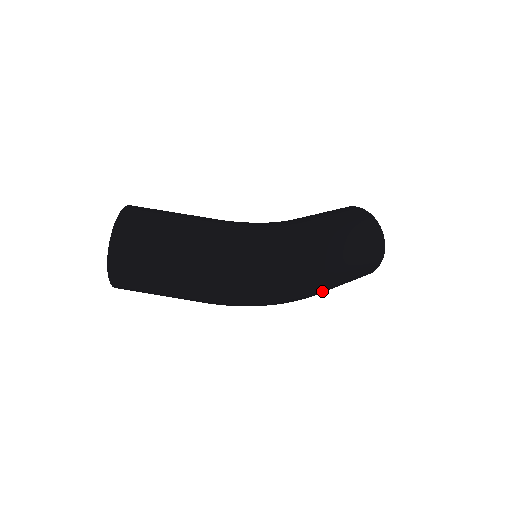
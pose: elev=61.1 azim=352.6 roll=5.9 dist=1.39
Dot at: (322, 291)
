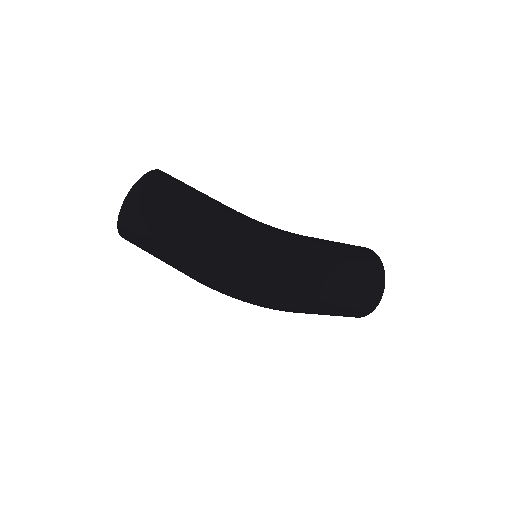
Dot at: (305, 310)
